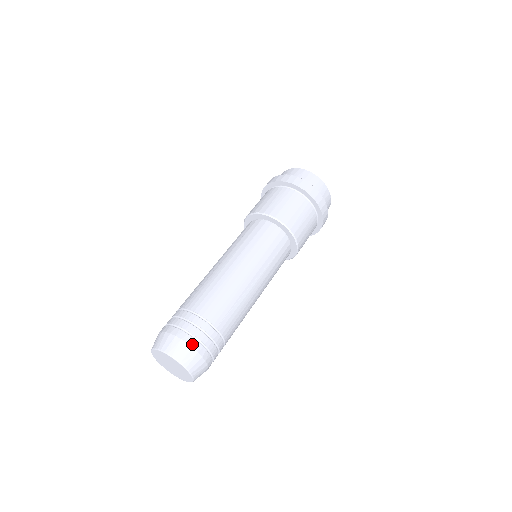
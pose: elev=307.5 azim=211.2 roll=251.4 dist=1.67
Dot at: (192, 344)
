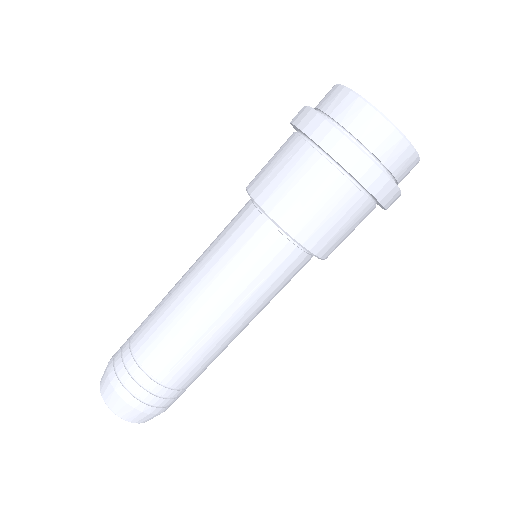
Dot at: occluded
